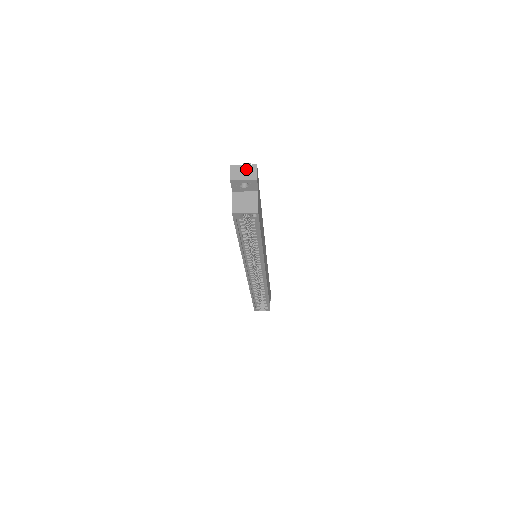
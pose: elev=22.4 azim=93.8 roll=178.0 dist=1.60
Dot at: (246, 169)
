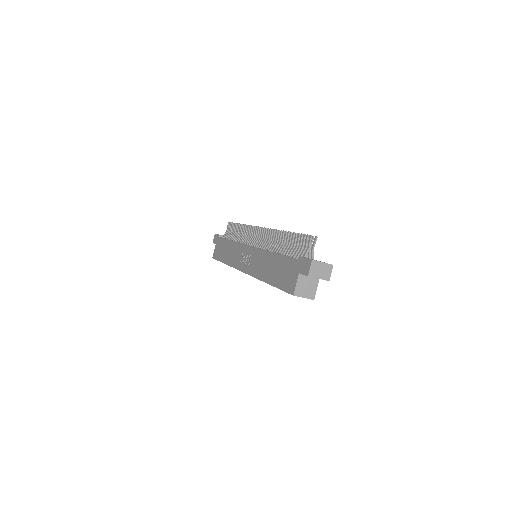
Dot at: (324, 268)
